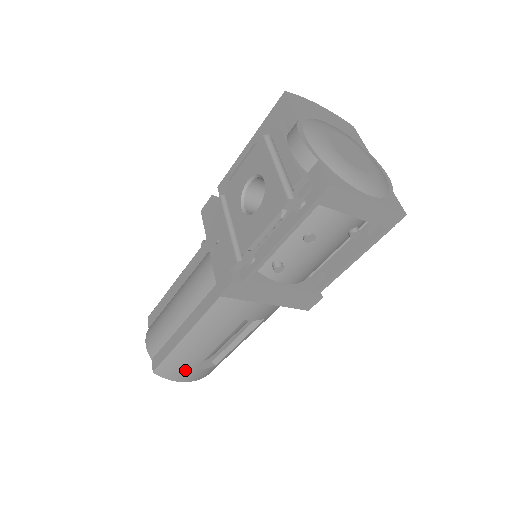
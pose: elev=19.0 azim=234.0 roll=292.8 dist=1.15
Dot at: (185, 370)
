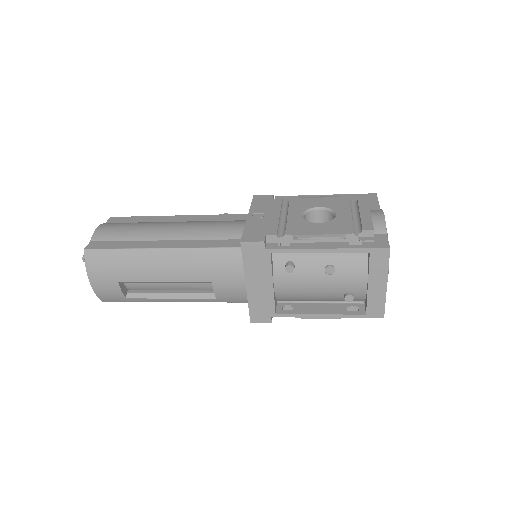
Dot at: (111, 274)
